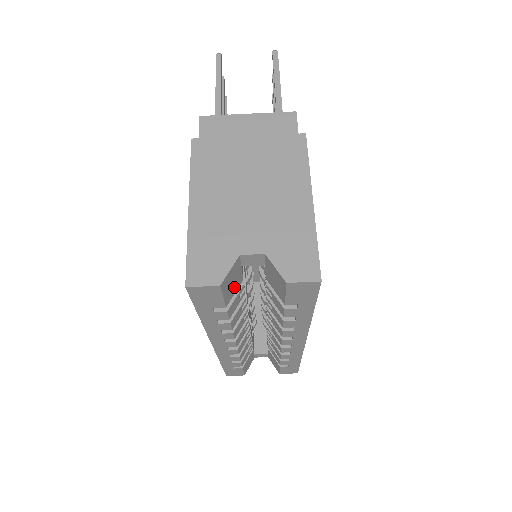
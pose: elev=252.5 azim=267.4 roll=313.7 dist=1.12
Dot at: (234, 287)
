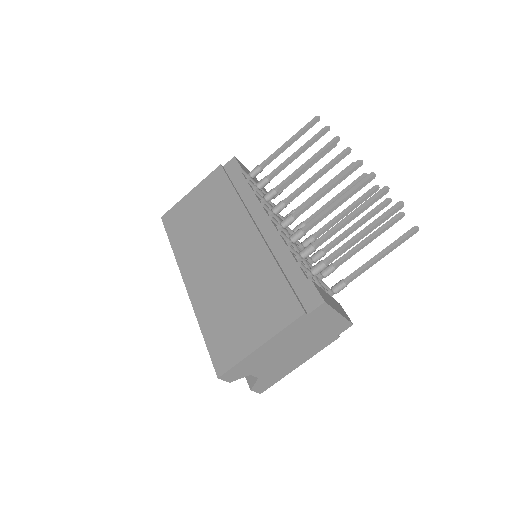
Dot at: occluded
